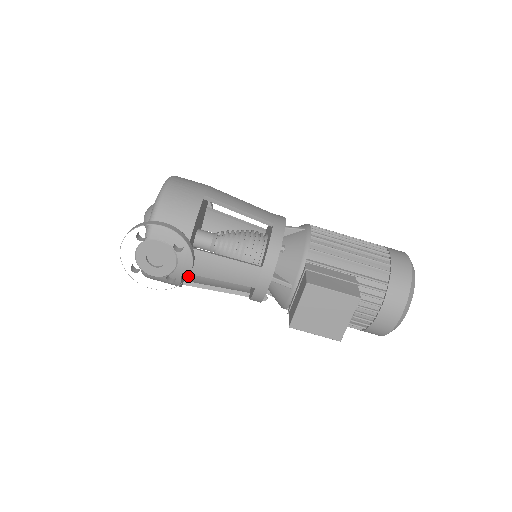
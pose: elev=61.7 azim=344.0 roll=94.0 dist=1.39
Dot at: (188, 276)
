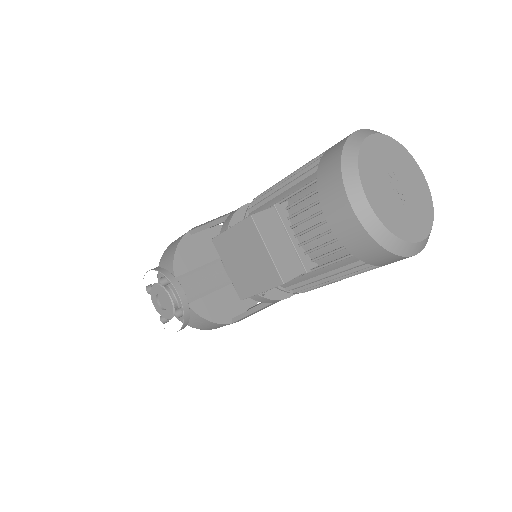
Dot at: (181, 303)
